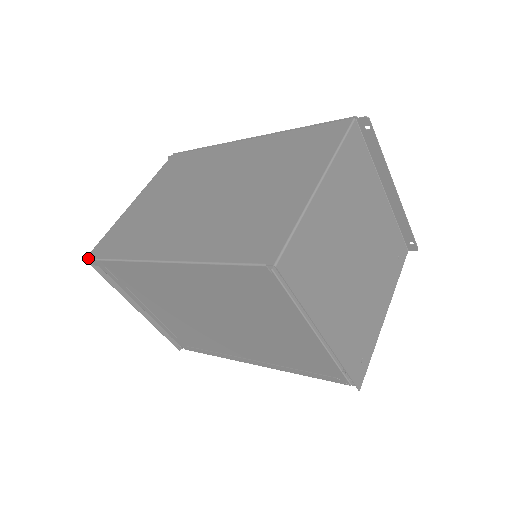
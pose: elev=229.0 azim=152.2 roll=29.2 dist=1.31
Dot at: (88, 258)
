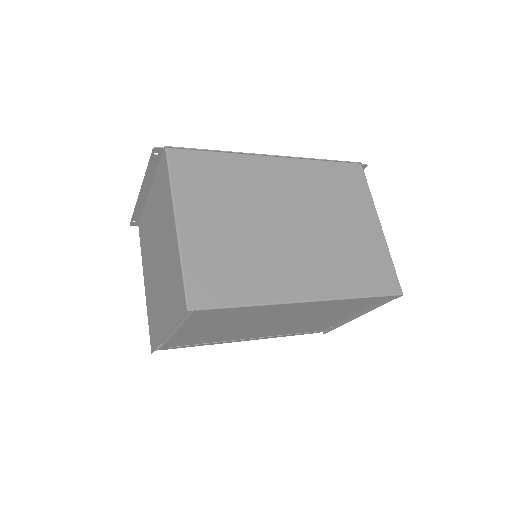
Dot at: (195, 309)
